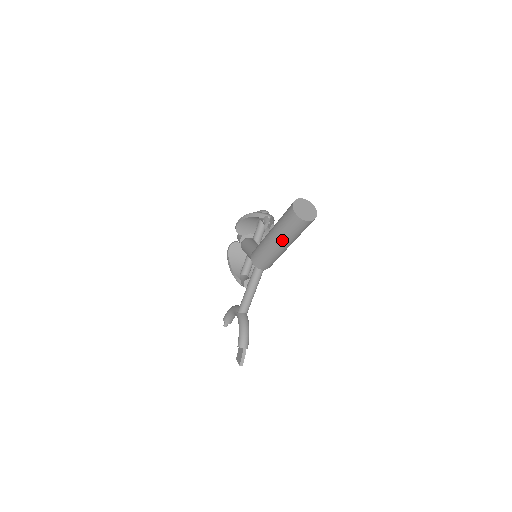
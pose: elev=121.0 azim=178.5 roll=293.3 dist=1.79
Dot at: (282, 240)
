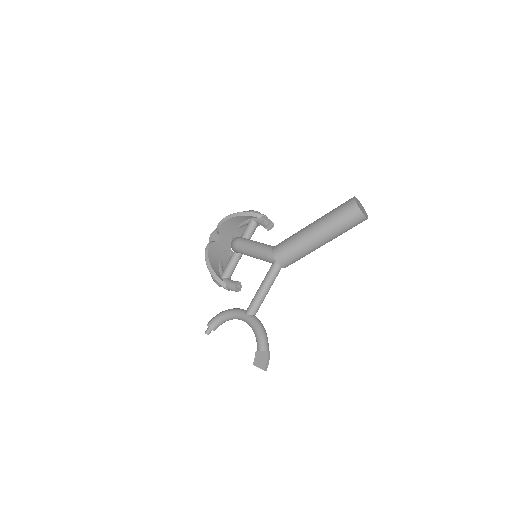
Dot at: (329, 236)
